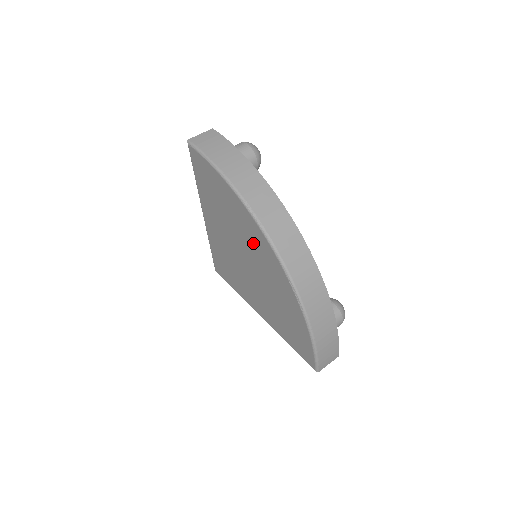
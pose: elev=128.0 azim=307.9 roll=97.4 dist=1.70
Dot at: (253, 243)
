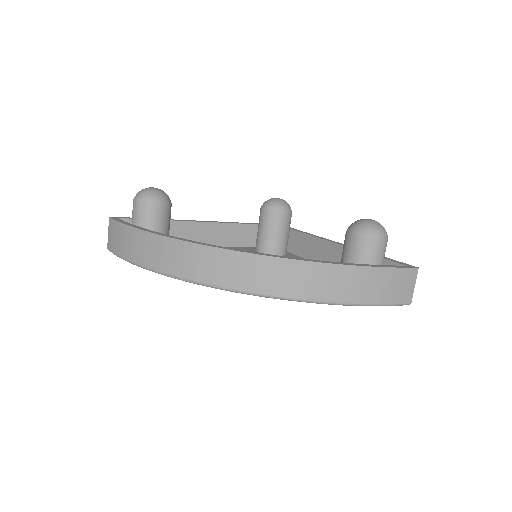
Dot at: occluded
